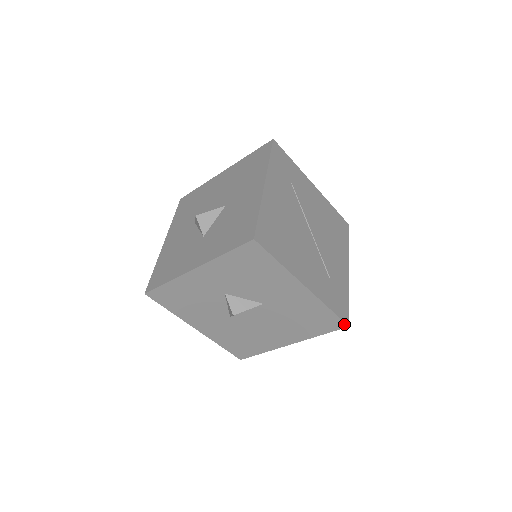
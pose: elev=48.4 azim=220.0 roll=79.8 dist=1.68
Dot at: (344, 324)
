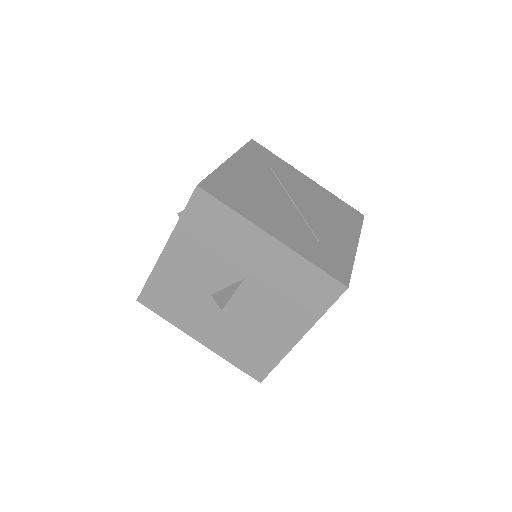
Dot at: (341, 285)
